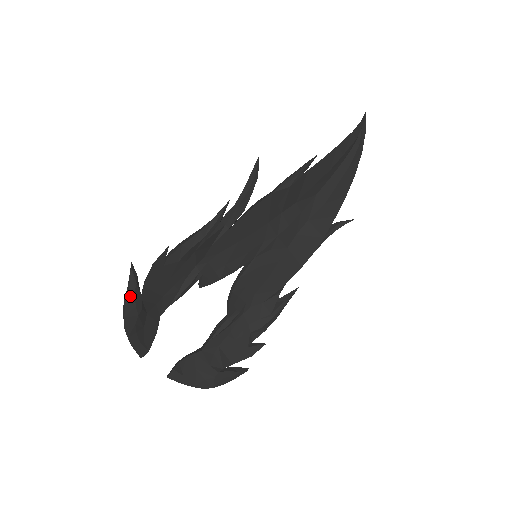
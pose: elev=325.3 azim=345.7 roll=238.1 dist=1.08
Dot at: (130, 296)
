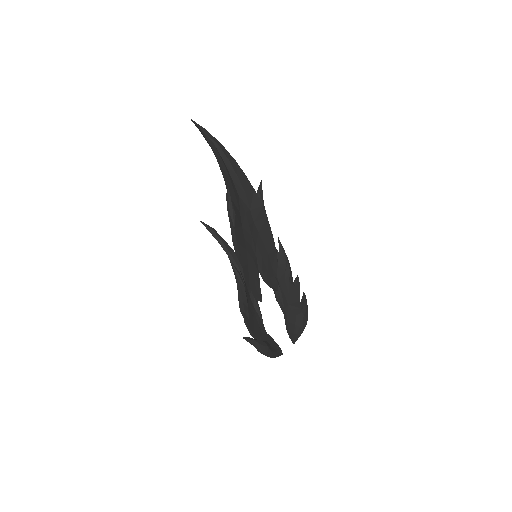
Dot at: (259, 347)
